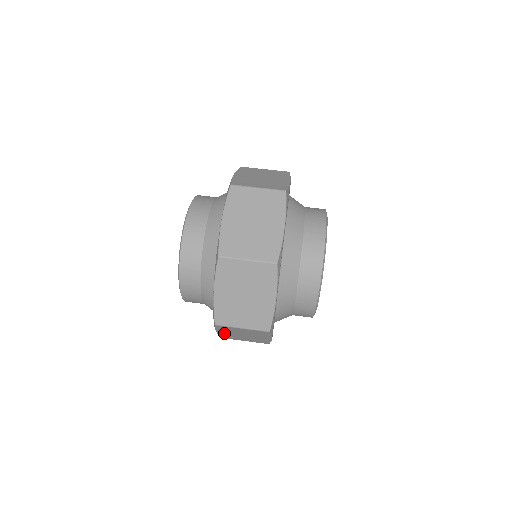
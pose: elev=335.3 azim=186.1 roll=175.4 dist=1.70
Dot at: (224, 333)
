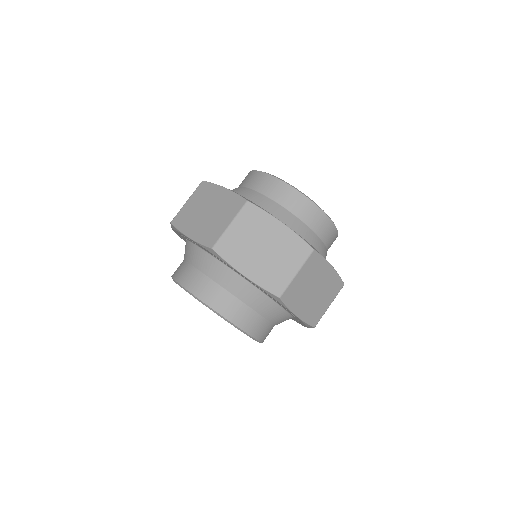
Dot at: (253, 271)
